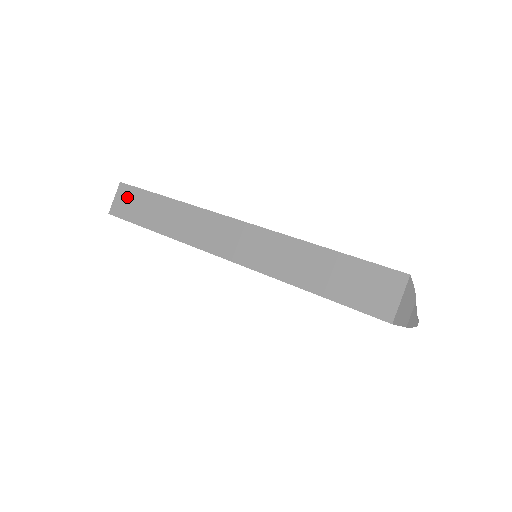
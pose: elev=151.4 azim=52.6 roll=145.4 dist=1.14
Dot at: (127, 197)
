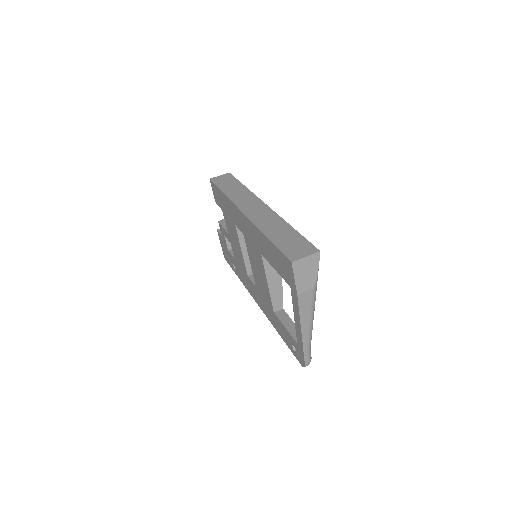
Dot at: (226, 178)
